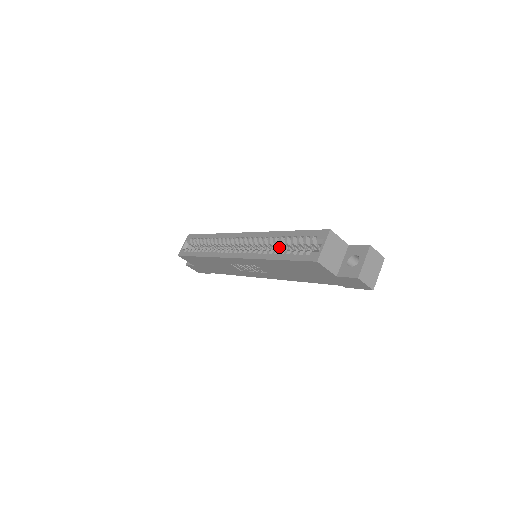
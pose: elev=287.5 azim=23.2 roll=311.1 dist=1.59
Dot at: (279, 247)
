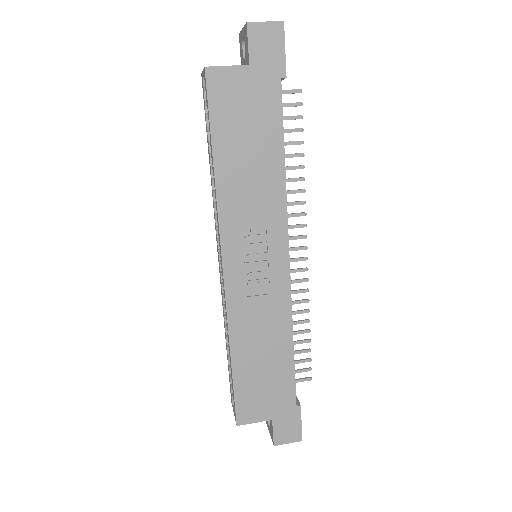
Dot at: occluded
